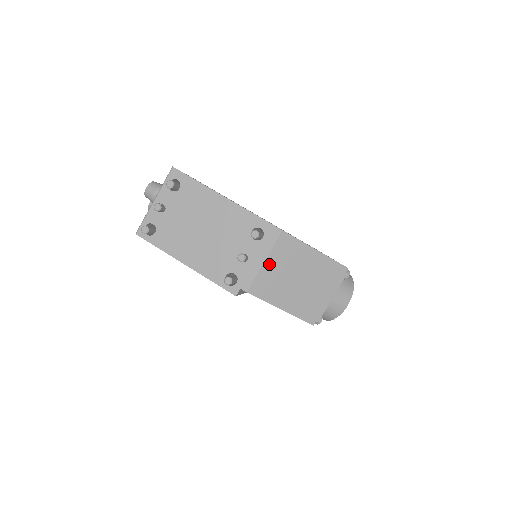
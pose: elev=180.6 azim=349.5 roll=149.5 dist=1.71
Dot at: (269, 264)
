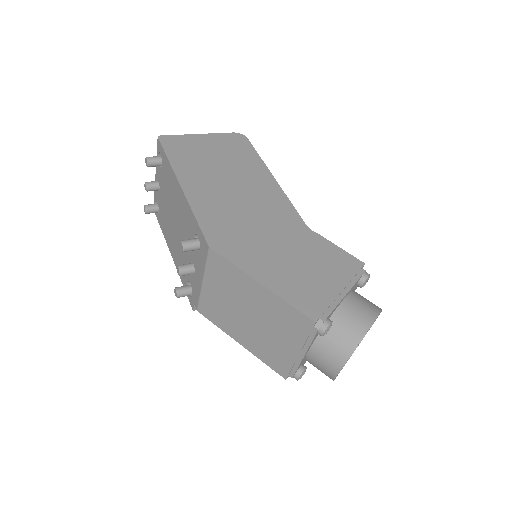
Dot at: (209, 286)
